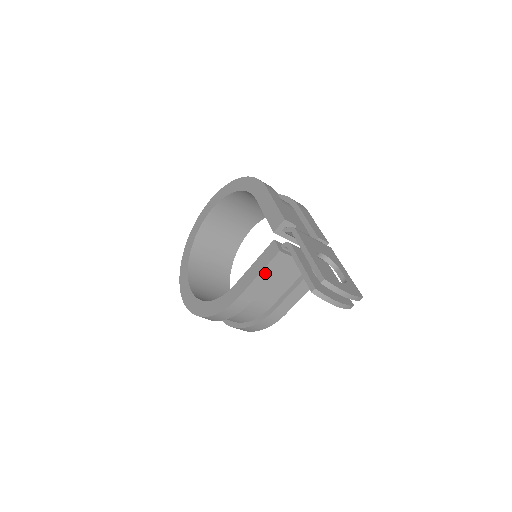
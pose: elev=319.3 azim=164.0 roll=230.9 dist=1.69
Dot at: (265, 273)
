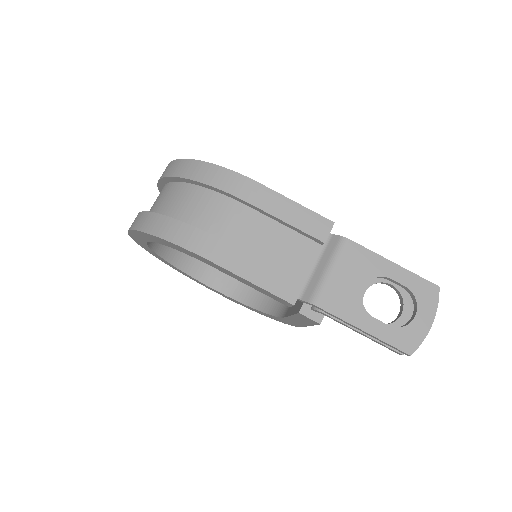
Dot at: occluded
